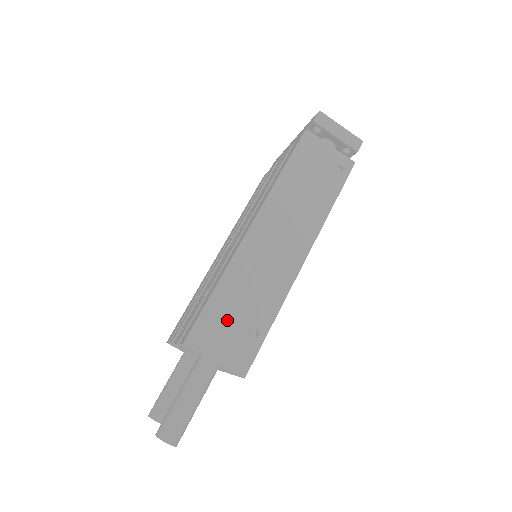
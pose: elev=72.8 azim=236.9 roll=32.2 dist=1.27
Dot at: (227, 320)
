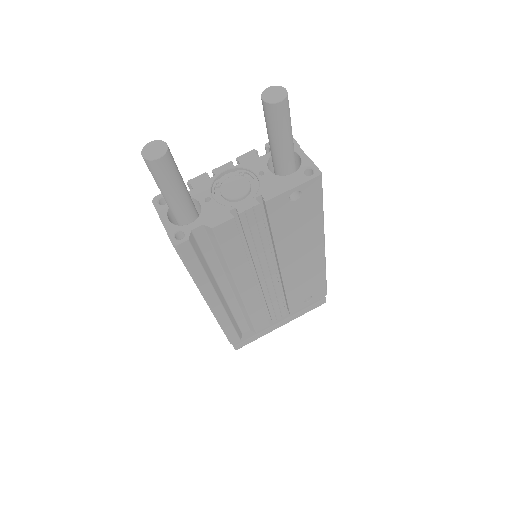
Dot at: occluded
